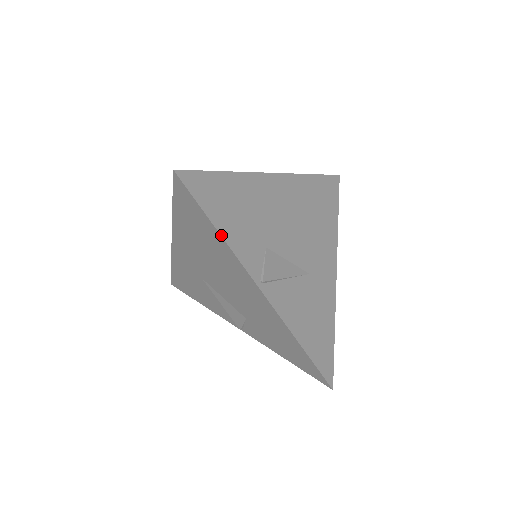
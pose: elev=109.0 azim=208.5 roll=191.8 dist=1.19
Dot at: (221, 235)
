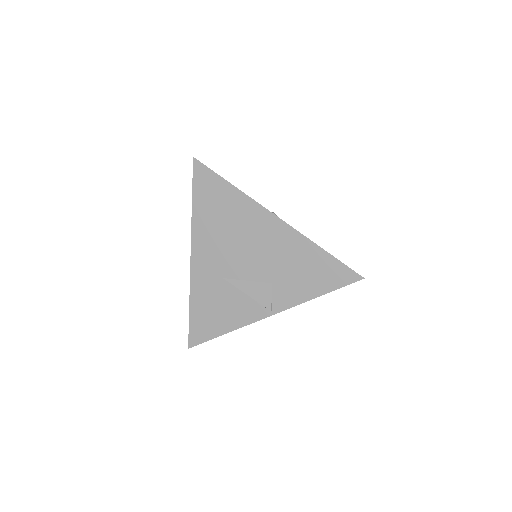
Dot at: (235, 187)
